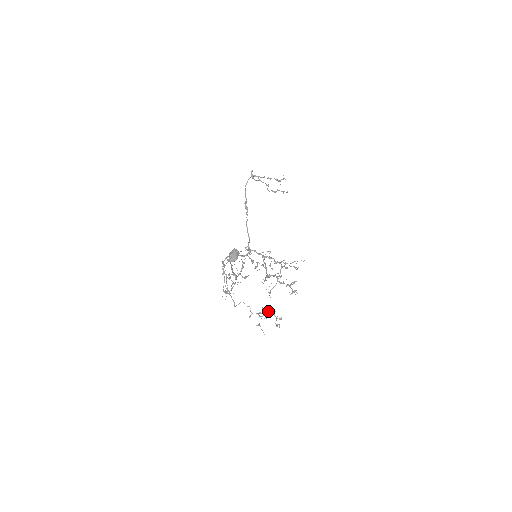
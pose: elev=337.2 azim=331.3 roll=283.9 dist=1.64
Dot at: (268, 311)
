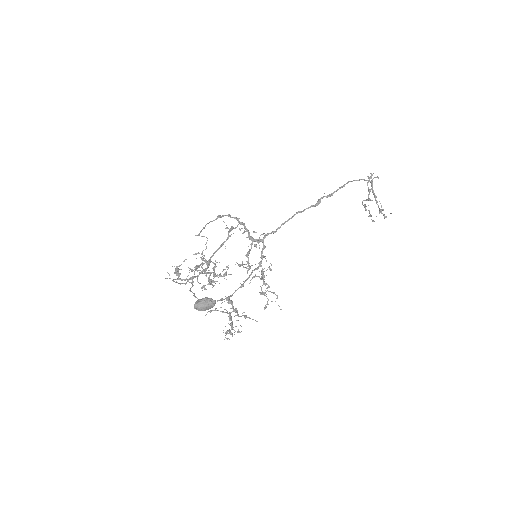
Dot at: (214, 270)
